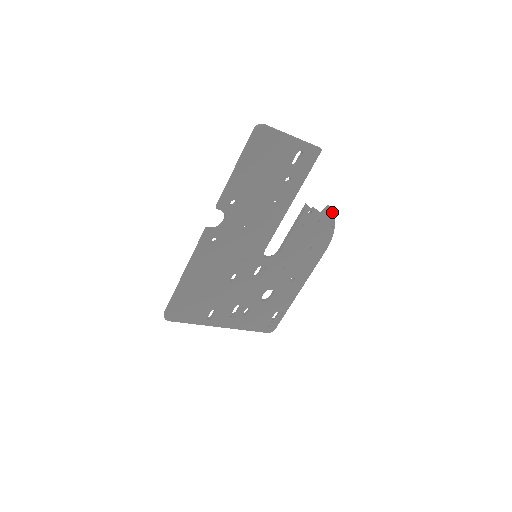
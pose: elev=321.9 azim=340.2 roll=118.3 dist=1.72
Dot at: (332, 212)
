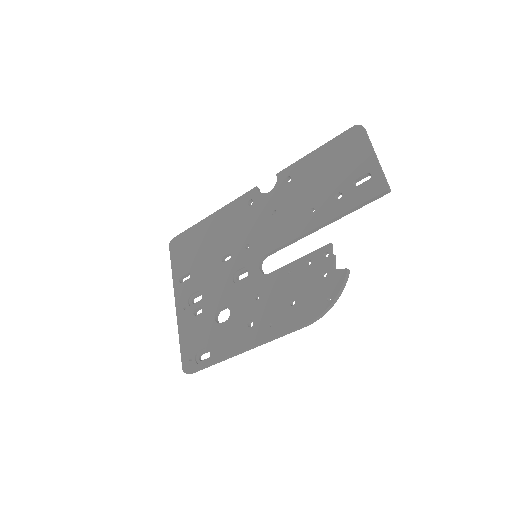
Dot at: (344, 279)
